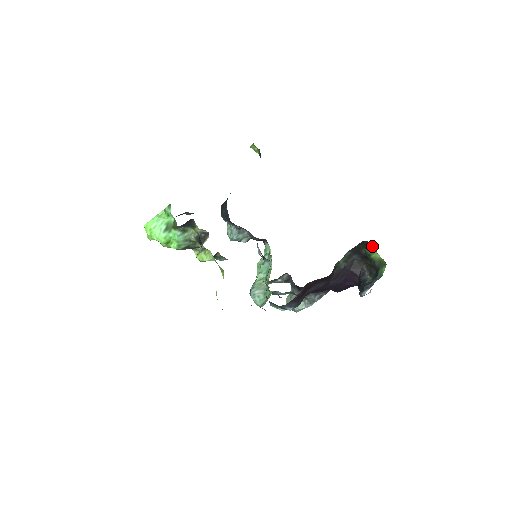
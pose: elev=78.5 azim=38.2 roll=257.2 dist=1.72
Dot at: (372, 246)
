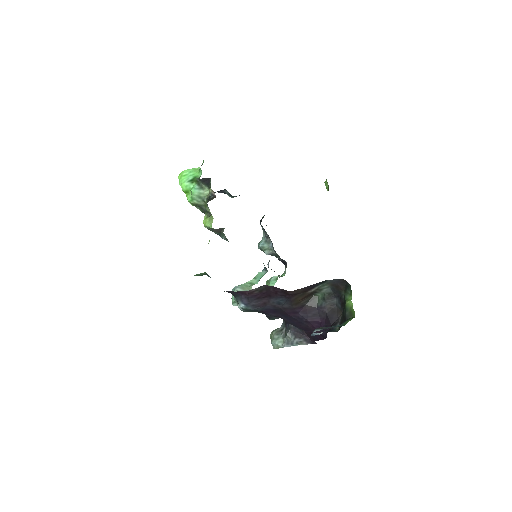
Dot at: (351, 291)
